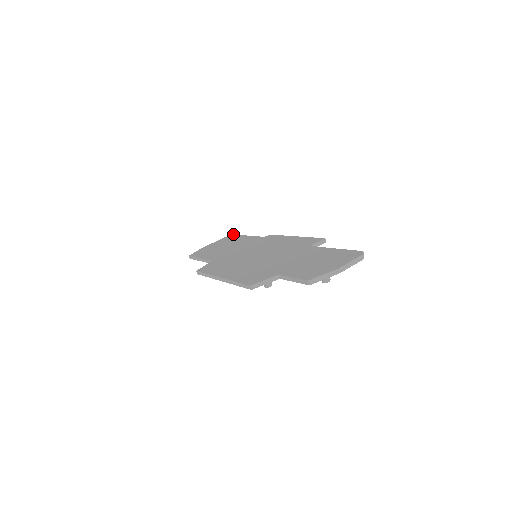
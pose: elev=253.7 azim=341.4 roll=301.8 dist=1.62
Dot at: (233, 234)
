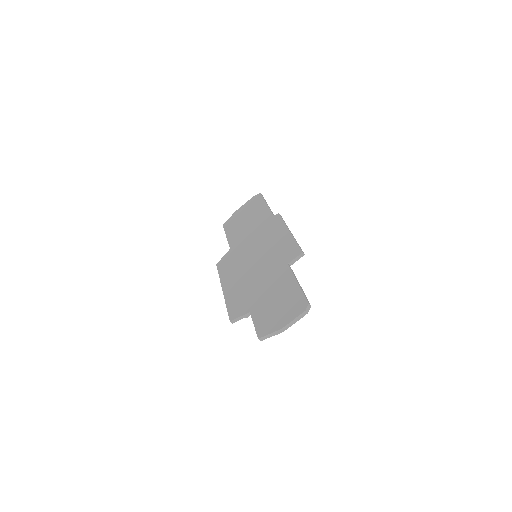
Dot at: (260, 193)
